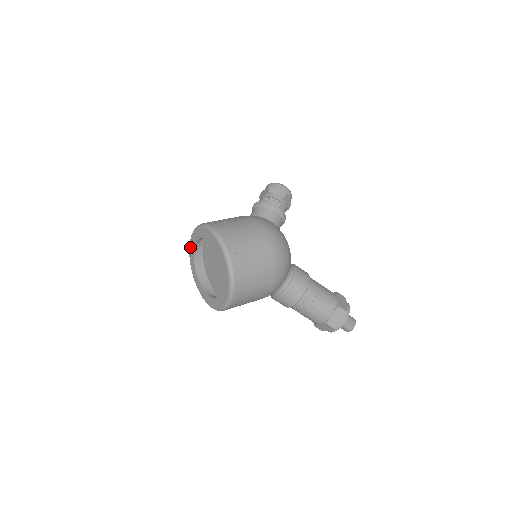
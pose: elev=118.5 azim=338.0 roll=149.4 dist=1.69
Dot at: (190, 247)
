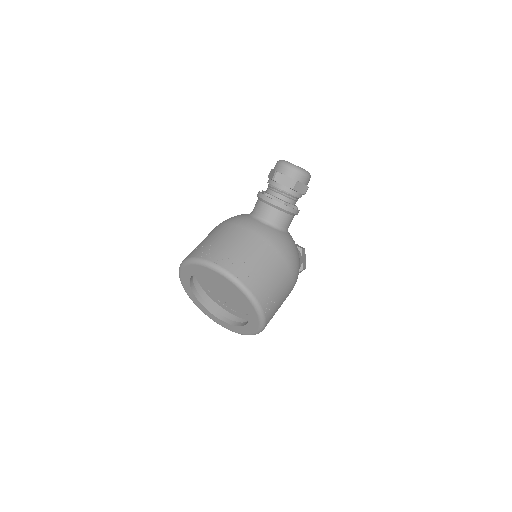
Dot at: (191, 266)
